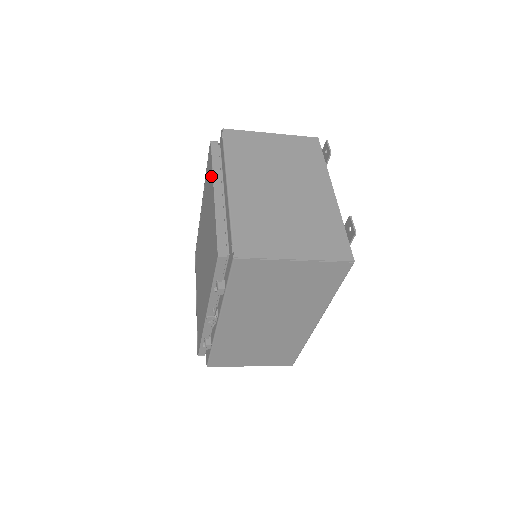
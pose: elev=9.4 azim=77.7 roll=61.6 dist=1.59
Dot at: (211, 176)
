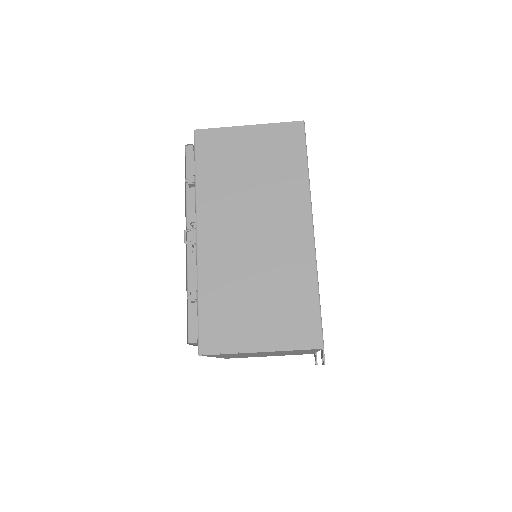
Dot at: occluded
